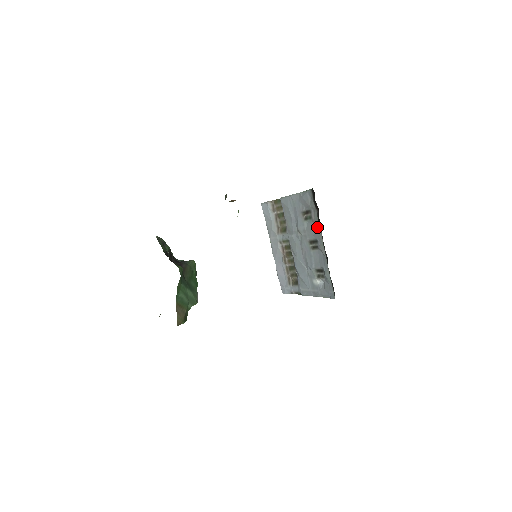
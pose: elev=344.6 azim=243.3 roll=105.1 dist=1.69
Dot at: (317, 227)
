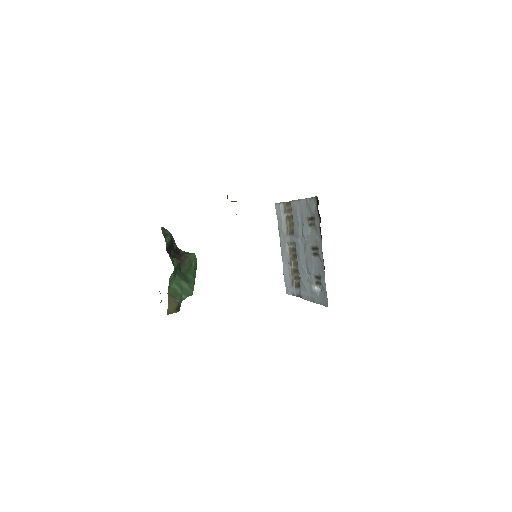
Dot at: (318, 235)
